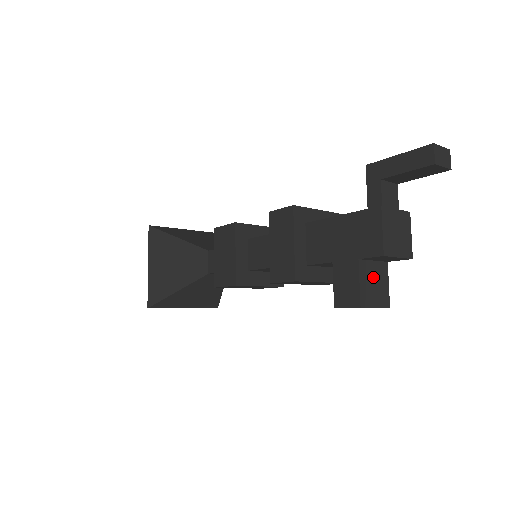
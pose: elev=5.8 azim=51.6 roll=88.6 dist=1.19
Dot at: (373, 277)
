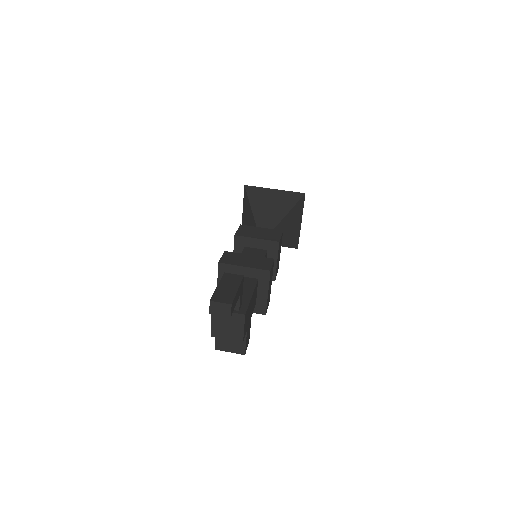
Dot at: occluded
